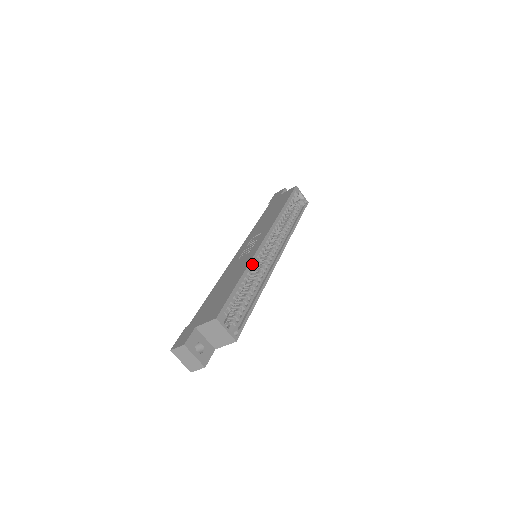
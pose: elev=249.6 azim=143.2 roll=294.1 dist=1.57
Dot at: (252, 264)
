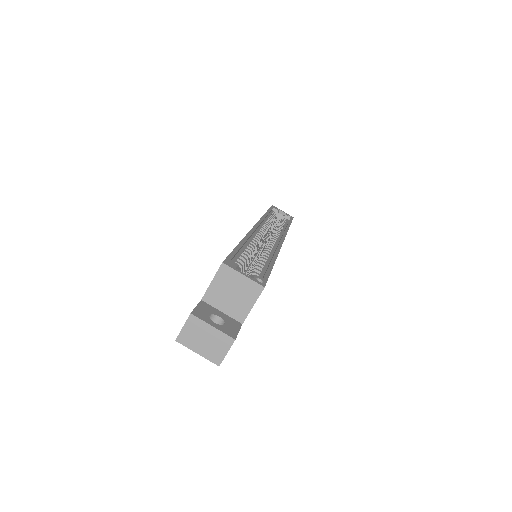
Dot at: (251, 240)
